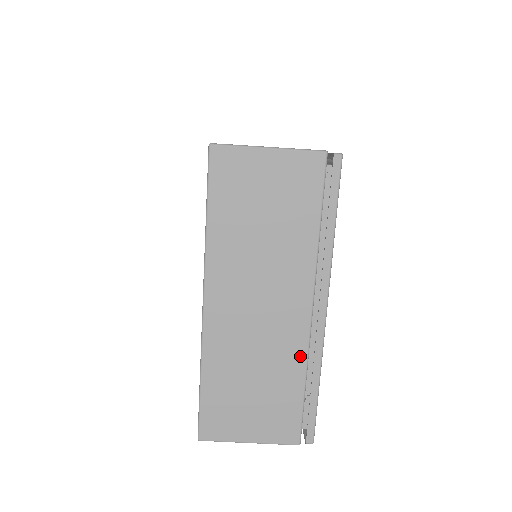
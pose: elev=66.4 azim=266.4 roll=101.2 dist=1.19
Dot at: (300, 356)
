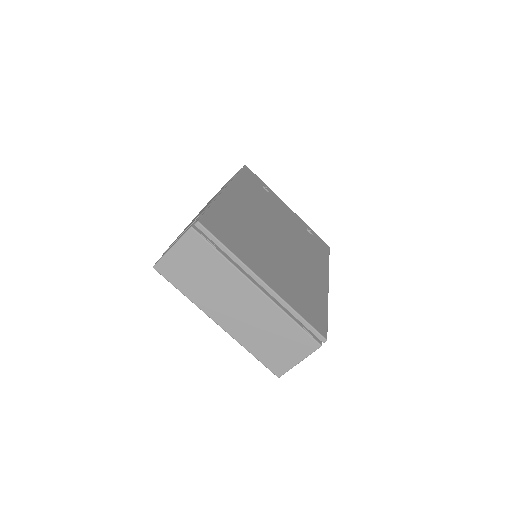
Dot at: (276, 311)
